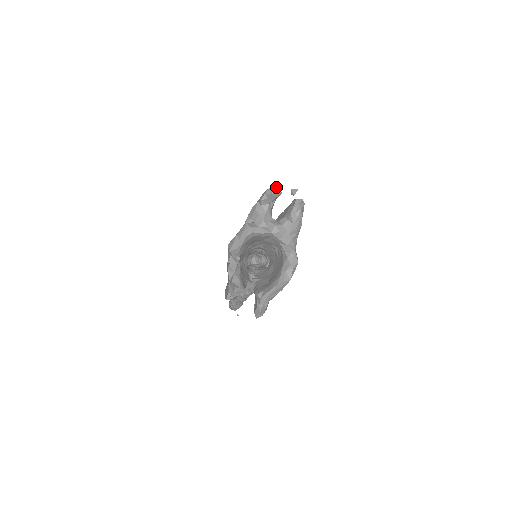
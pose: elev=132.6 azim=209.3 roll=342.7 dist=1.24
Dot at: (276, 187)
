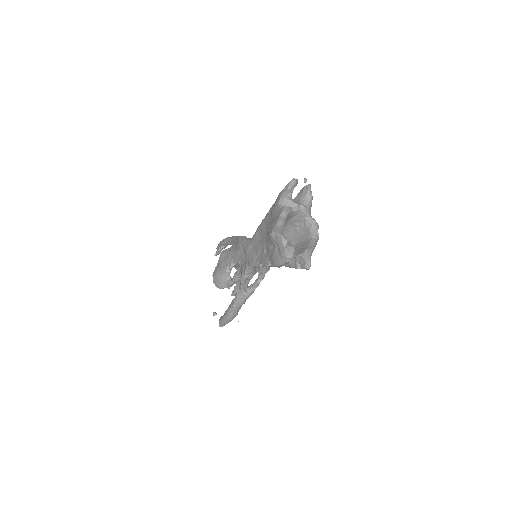
Dot at: (295, 179)
